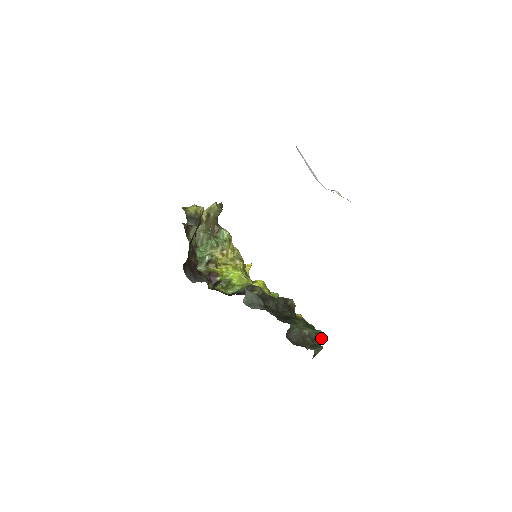
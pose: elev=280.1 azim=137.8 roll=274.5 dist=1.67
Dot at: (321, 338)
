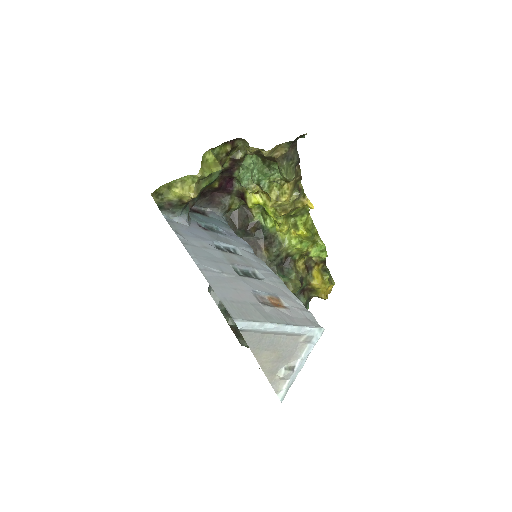
Dot at: occluded
